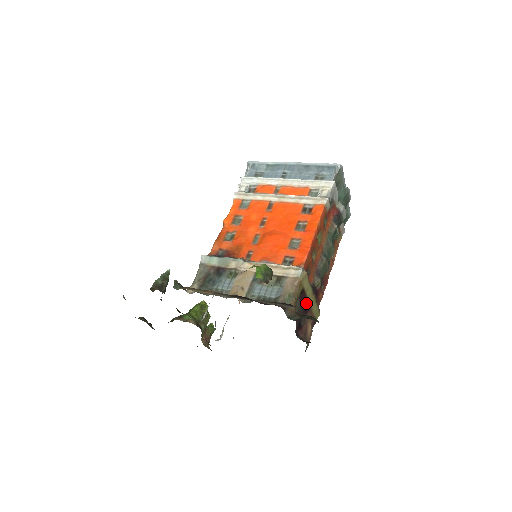
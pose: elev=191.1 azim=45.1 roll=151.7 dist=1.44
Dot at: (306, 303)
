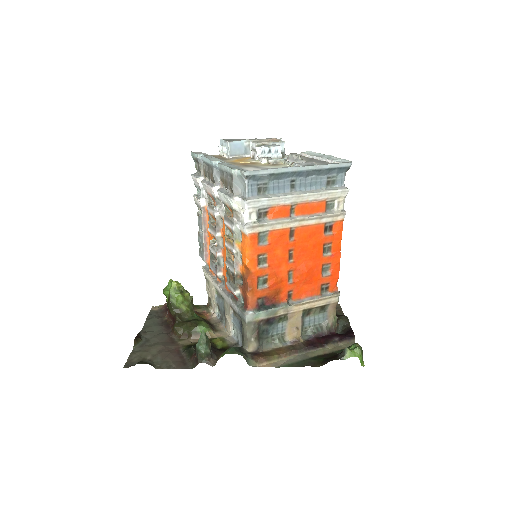
Dot at: occluded
